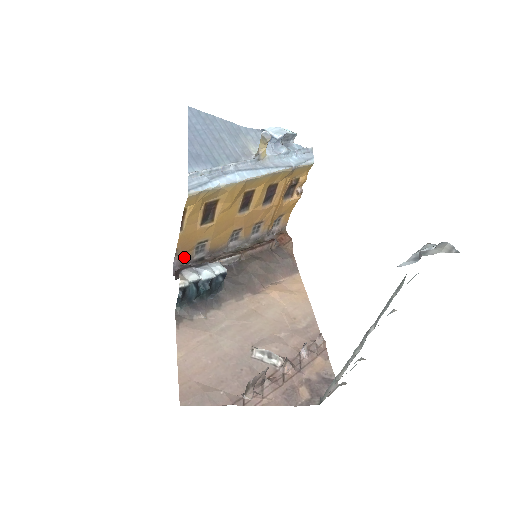
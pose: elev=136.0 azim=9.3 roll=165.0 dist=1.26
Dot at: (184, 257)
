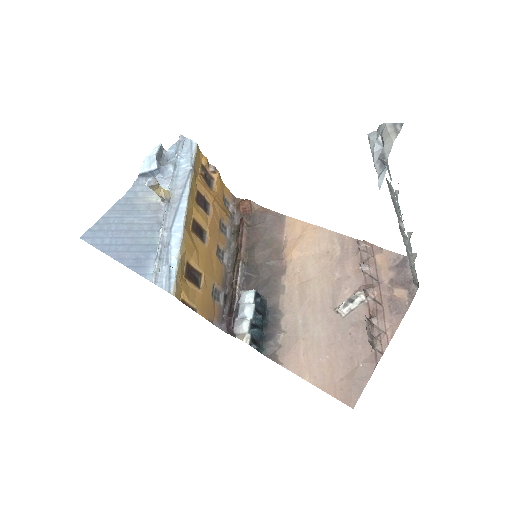
Dot at: (217, 315)
